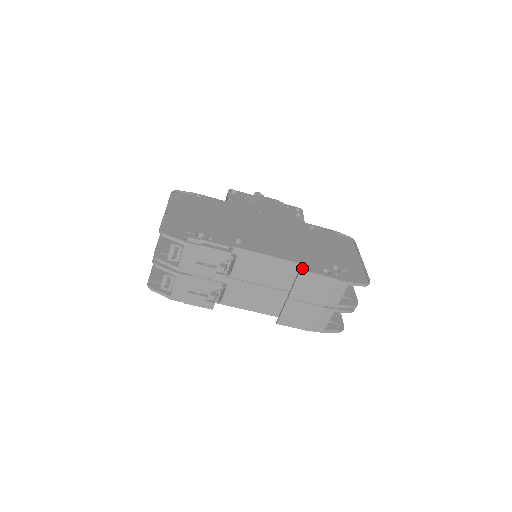
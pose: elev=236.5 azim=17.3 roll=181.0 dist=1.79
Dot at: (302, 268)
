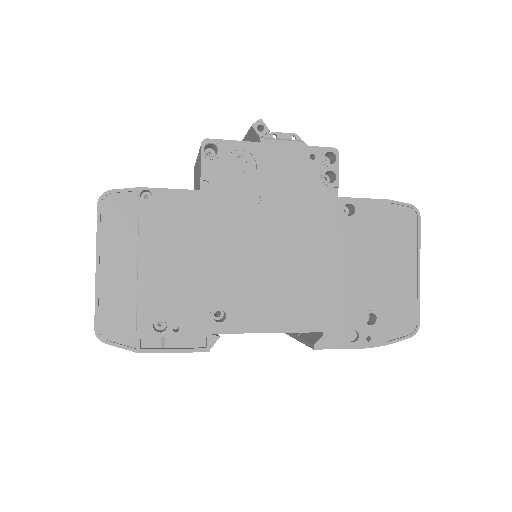
Dot at: (316, 344)
